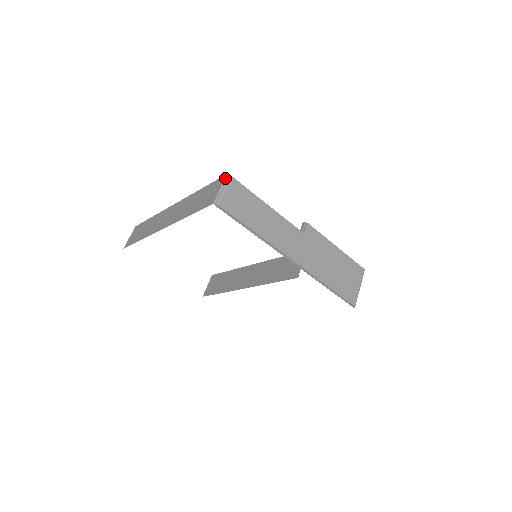
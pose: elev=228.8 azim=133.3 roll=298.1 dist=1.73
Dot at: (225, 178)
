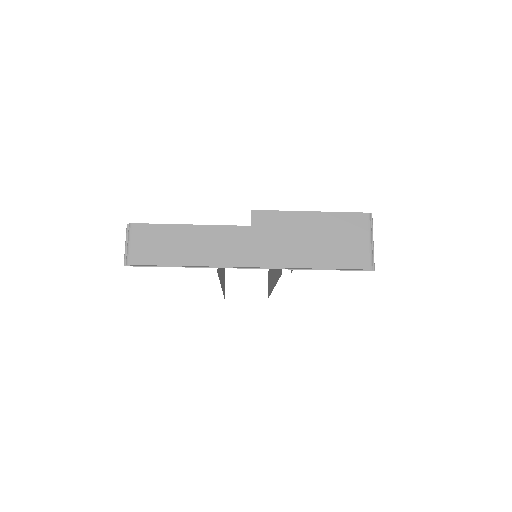
Dot at: (126, 229)
